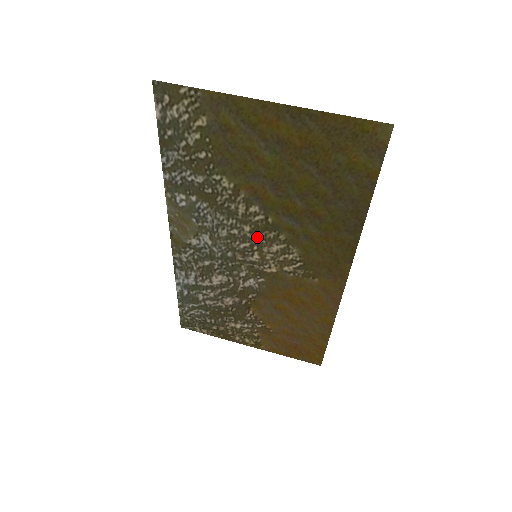
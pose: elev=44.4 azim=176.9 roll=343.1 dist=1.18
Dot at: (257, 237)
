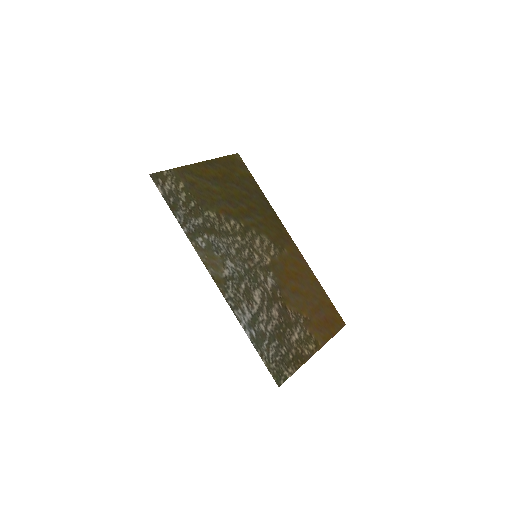
Dot at: (246, 241)
